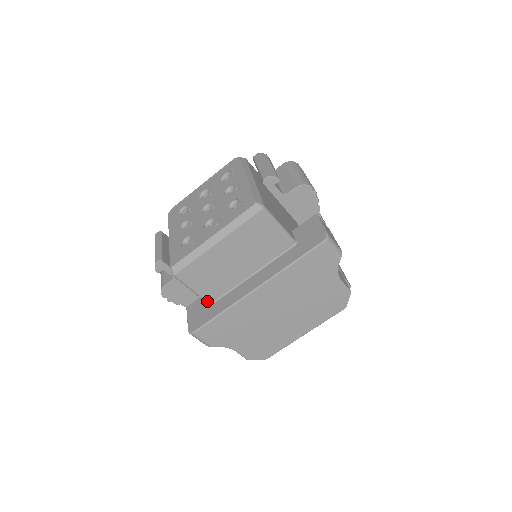
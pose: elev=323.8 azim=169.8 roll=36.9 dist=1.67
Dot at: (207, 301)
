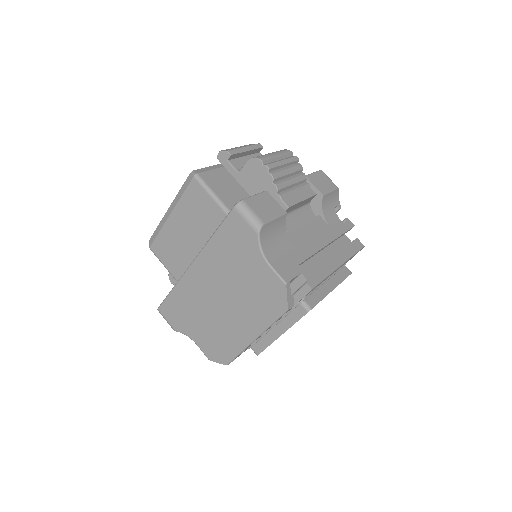
Dot at: occluded
